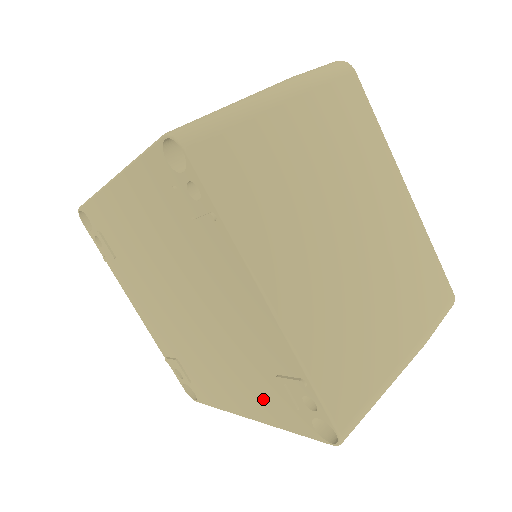
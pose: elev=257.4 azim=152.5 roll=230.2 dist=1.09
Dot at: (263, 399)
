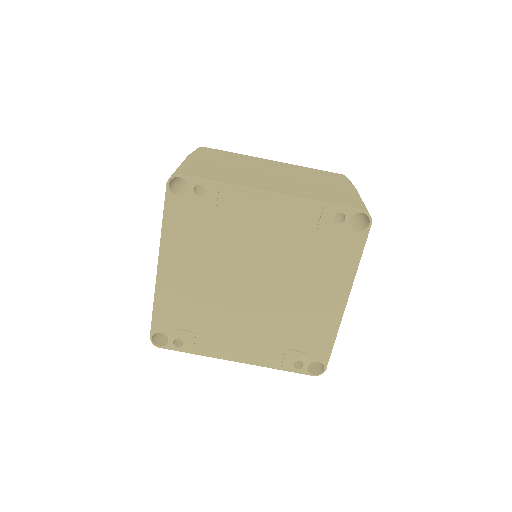
Dot at: (332, 266)
